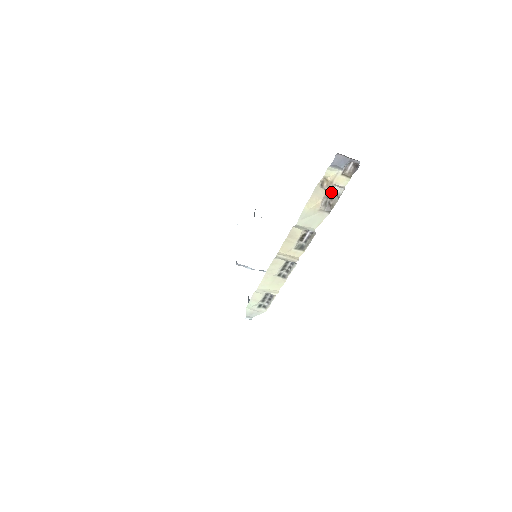
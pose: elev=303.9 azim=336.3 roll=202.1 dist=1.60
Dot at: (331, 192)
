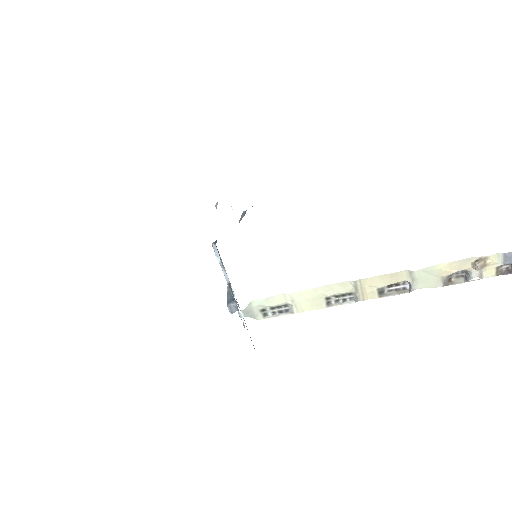
Dot at: (469, 272)
